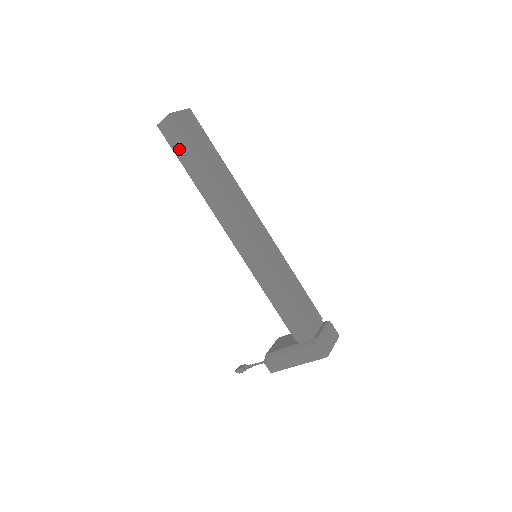
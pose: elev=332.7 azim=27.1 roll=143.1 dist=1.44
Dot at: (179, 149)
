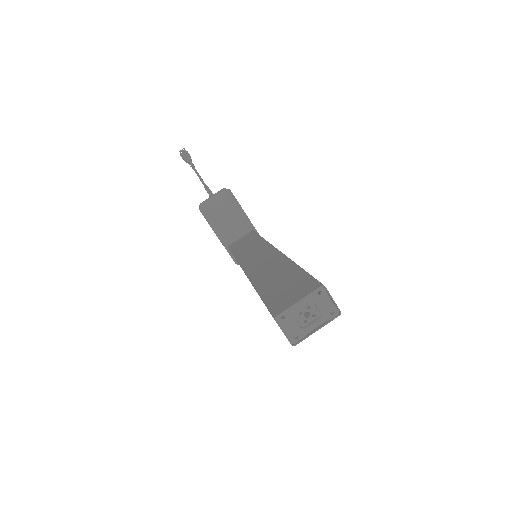
Dot at: occluded
